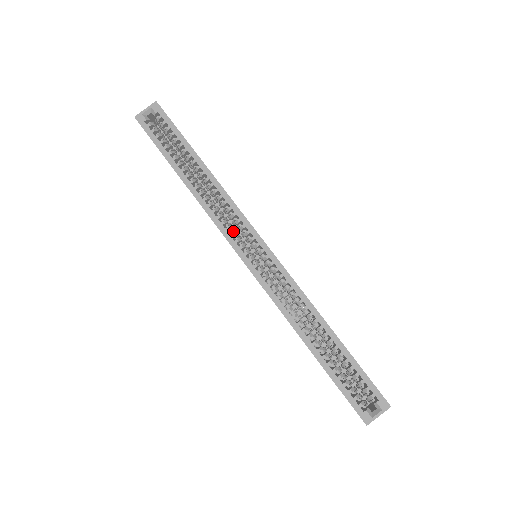
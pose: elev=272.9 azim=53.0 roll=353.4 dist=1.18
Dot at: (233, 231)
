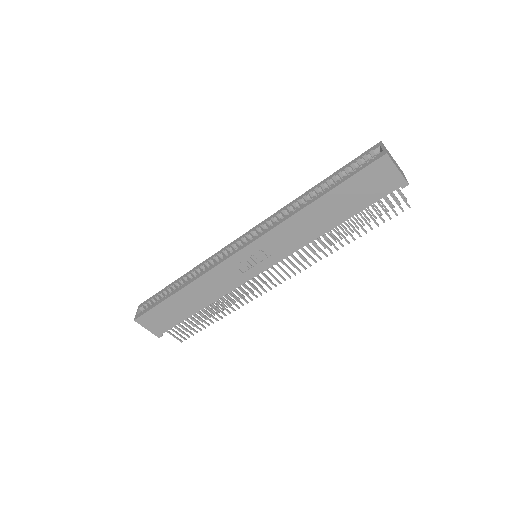
Dot at: occluded
